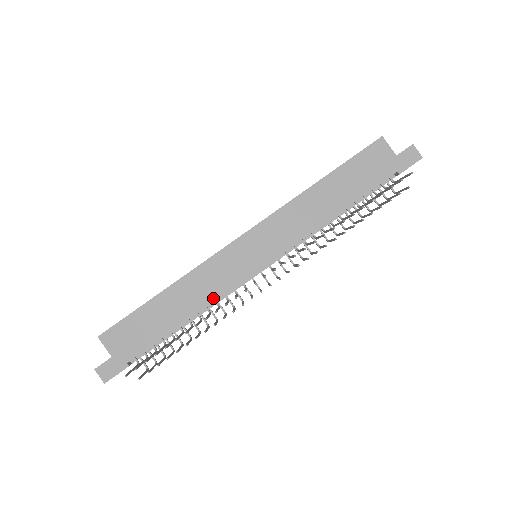
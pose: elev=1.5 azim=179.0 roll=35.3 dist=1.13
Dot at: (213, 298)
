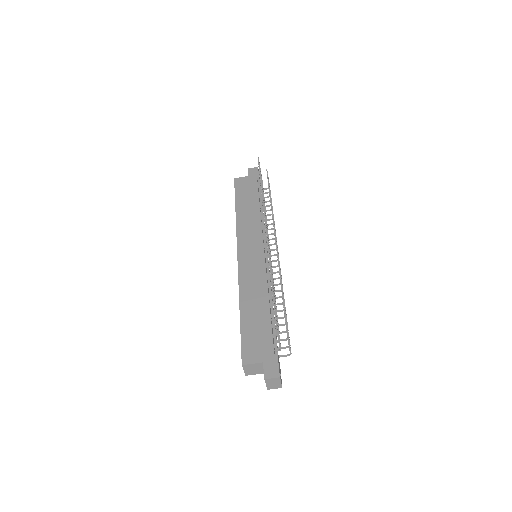
Dot at: (265, 283)
